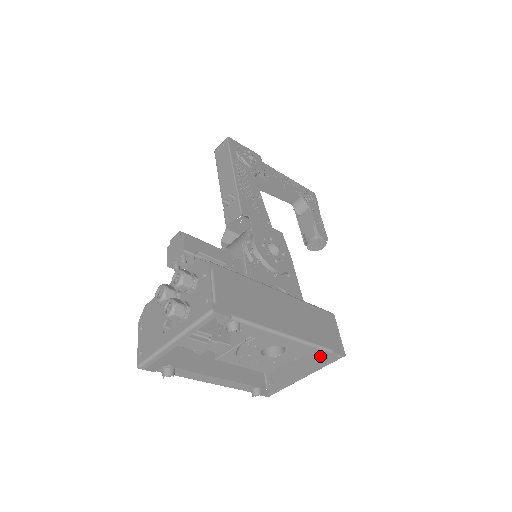
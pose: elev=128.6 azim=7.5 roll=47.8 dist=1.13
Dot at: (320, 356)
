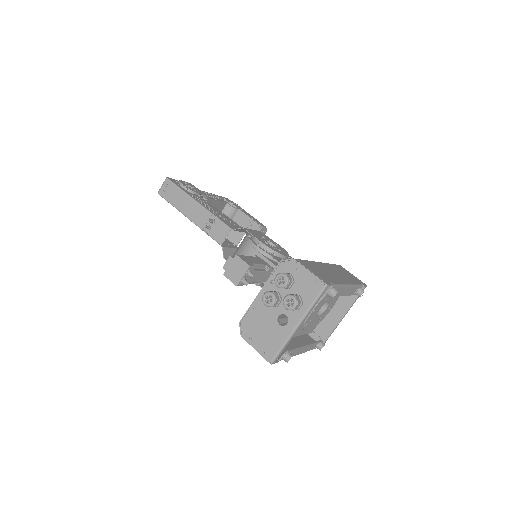
Dot at: (361, 292)
